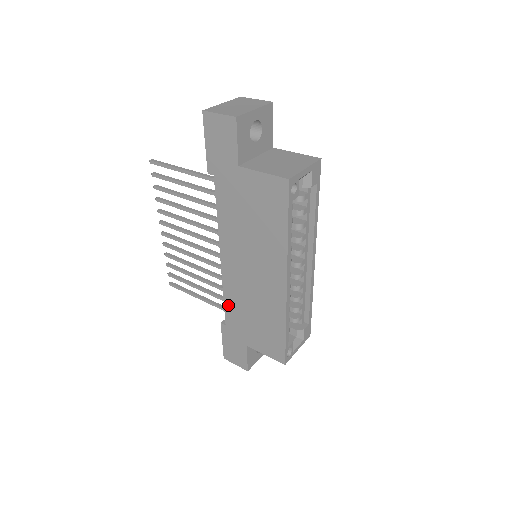
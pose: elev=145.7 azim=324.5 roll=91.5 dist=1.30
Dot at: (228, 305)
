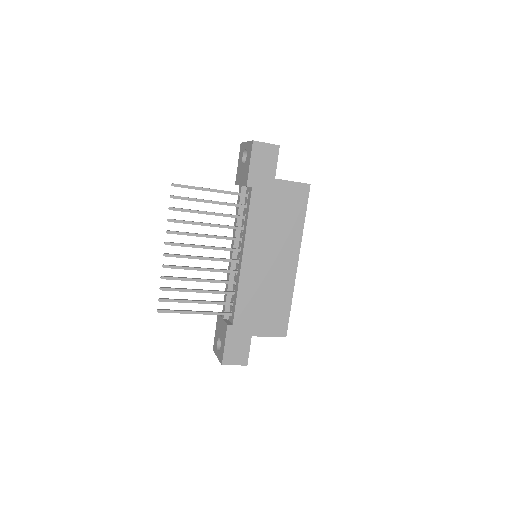
Dot at: (240, 301)
